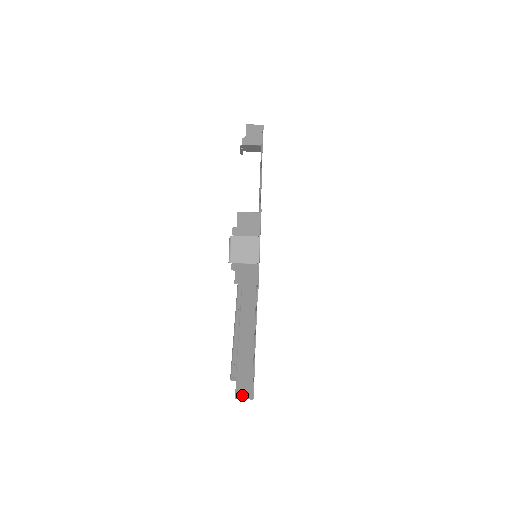
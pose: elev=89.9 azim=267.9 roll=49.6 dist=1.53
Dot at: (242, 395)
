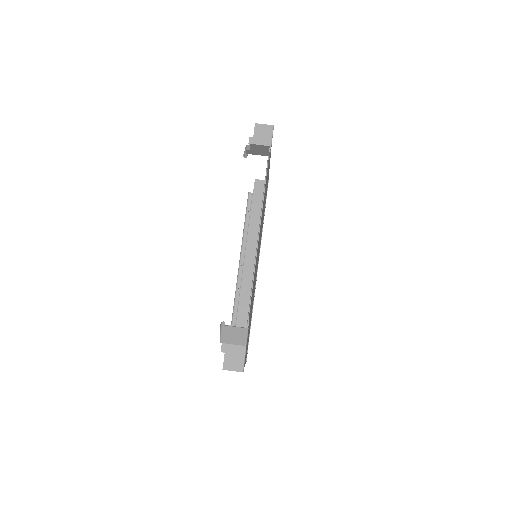
Dot at: occluded
